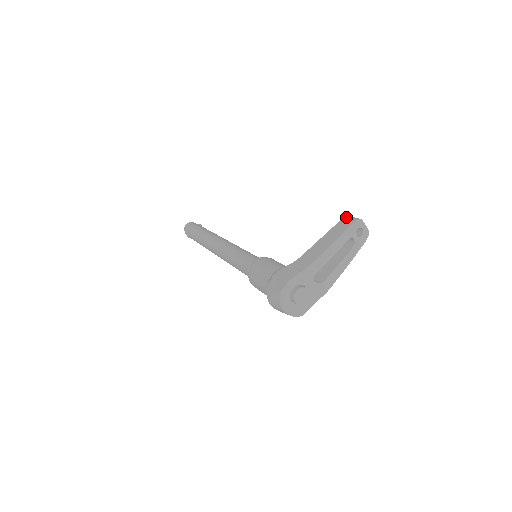
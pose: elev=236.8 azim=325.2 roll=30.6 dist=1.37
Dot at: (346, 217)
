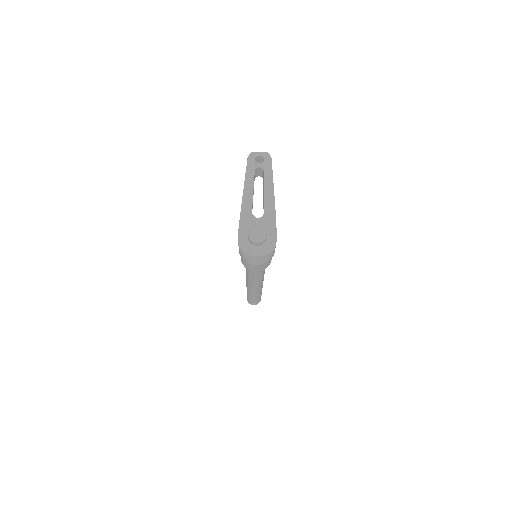
Dot at: occluded
